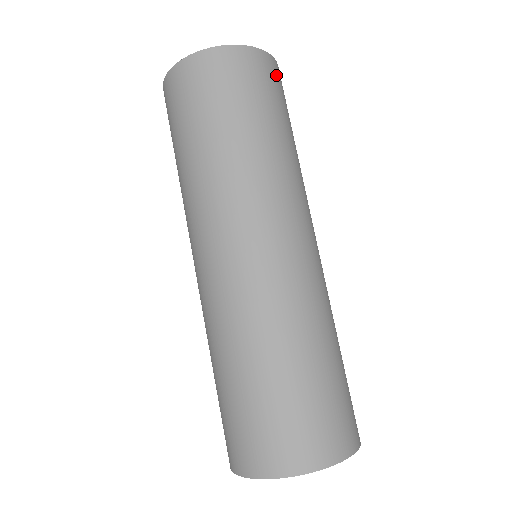
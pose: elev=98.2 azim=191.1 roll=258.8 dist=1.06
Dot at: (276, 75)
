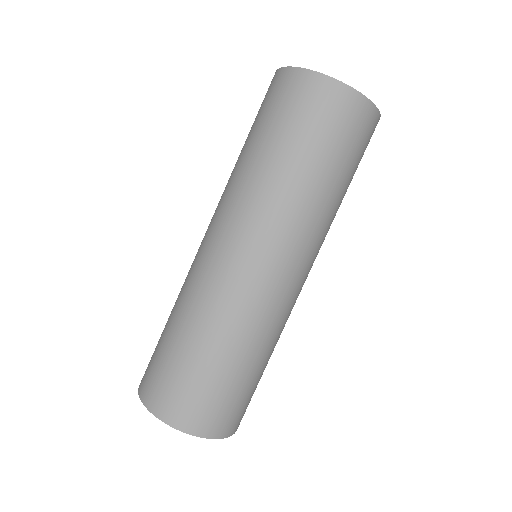
Dot at: occluded
